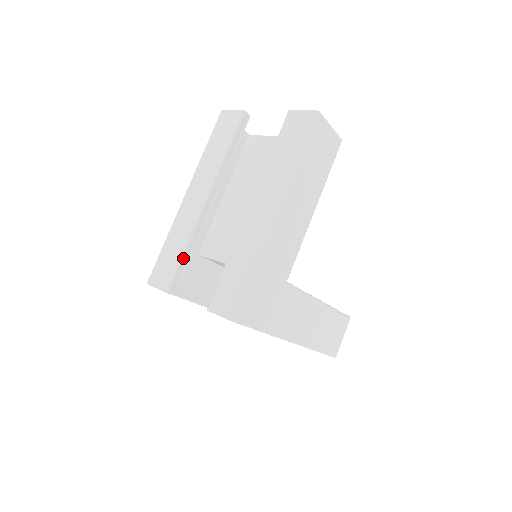
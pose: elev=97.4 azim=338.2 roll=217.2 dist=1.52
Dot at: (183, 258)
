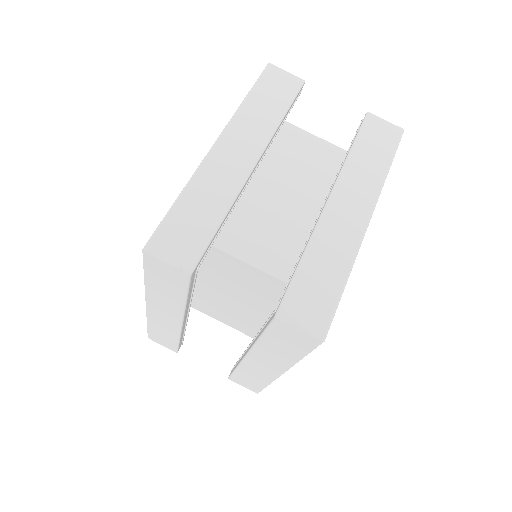
Dot at: (217, 231)
